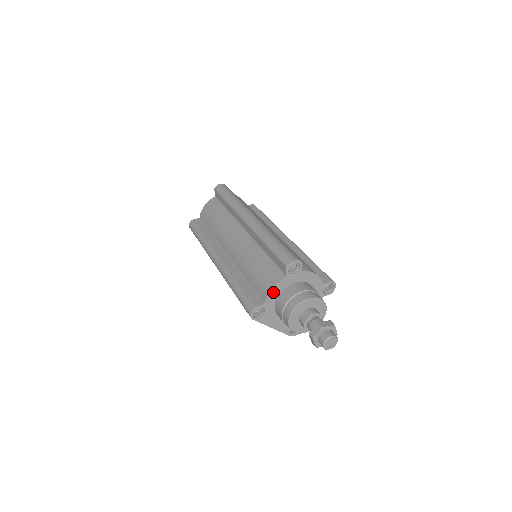
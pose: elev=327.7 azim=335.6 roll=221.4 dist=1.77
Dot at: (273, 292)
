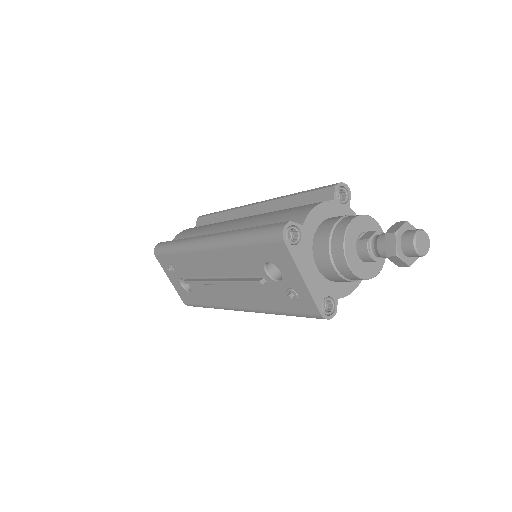
Dot at: (315, 214)
